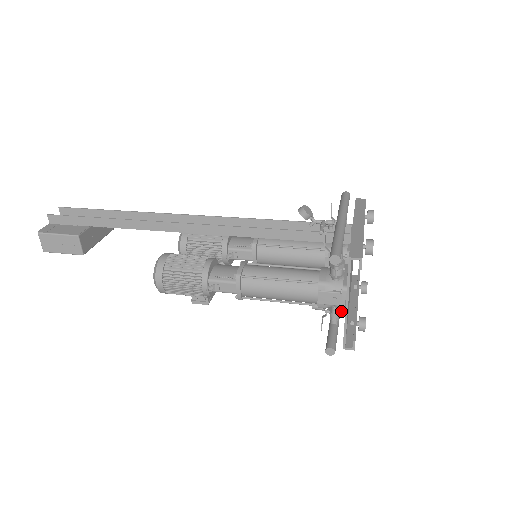
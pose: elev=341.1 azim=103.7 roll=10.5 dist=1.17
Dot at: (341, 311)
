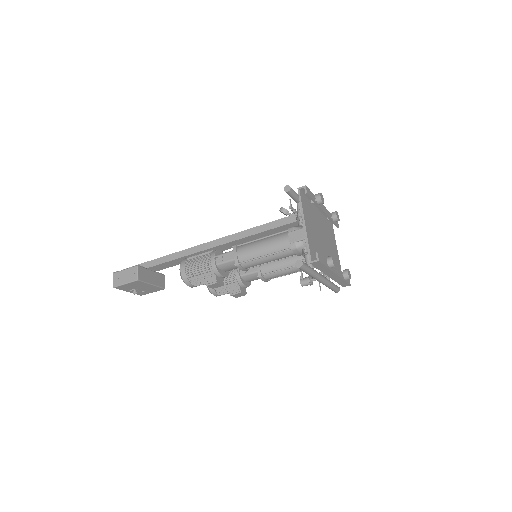
Dot at: (305, 238)
